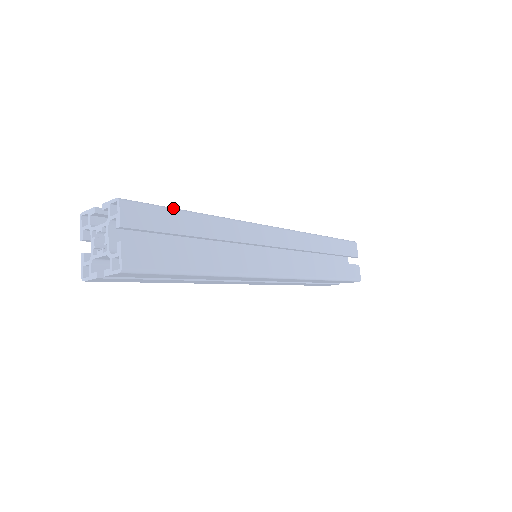
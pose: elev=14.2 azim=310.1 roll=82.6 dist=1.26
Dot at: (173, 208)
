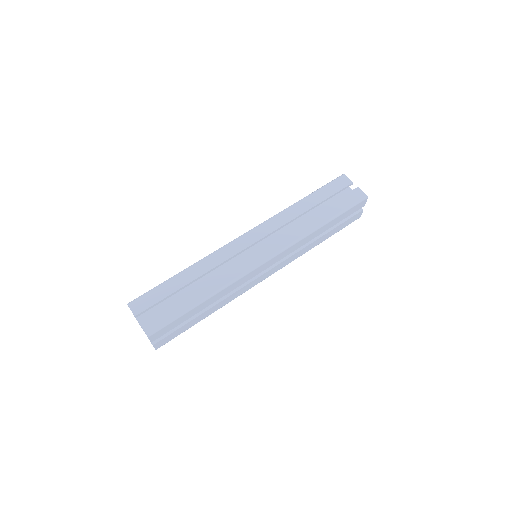
Dot at: (162, 283)
